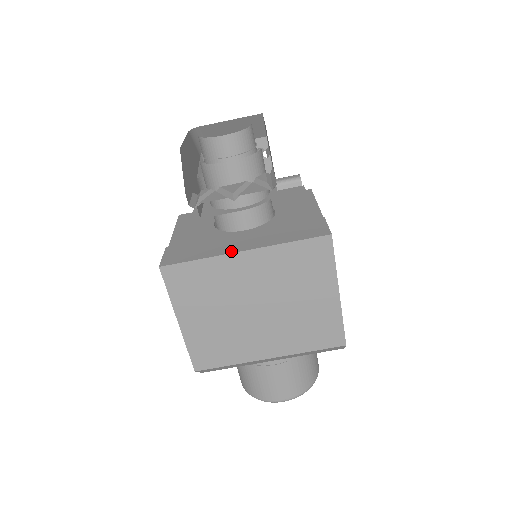
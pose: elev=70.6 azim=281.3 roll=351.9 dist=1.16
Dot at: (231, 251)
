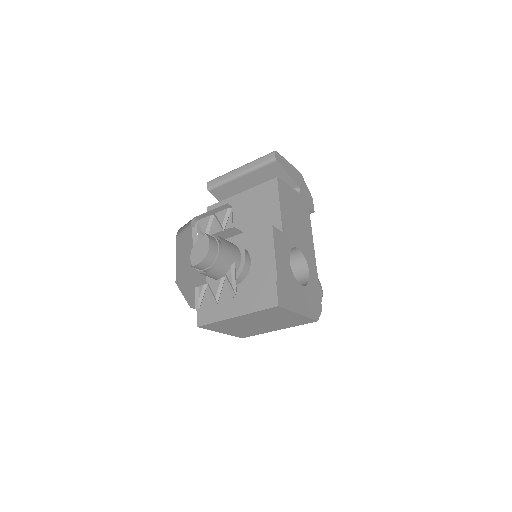
Dot at: (229, 316)
